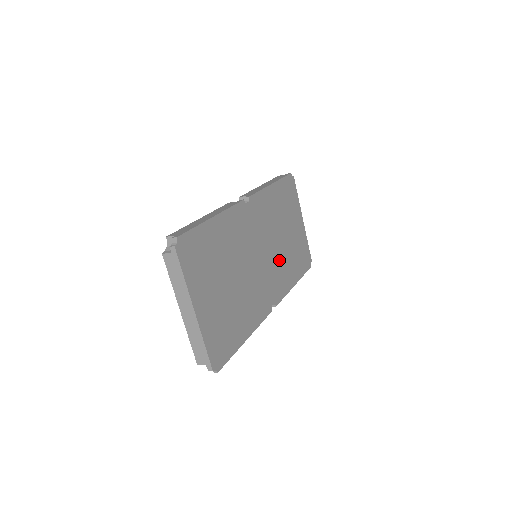
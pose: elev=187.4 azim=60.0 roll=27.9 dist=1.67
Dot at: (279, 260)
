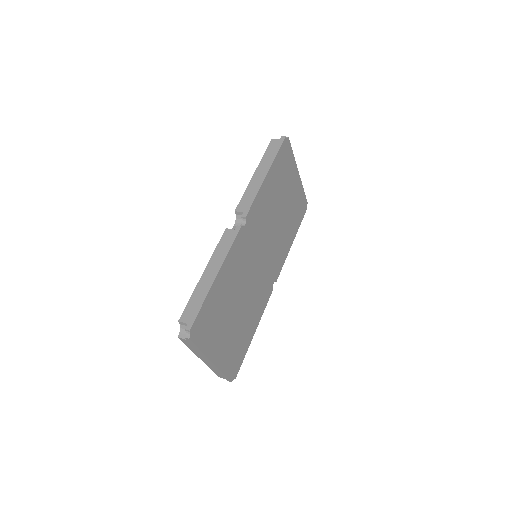
Dot at: (277, 240)
